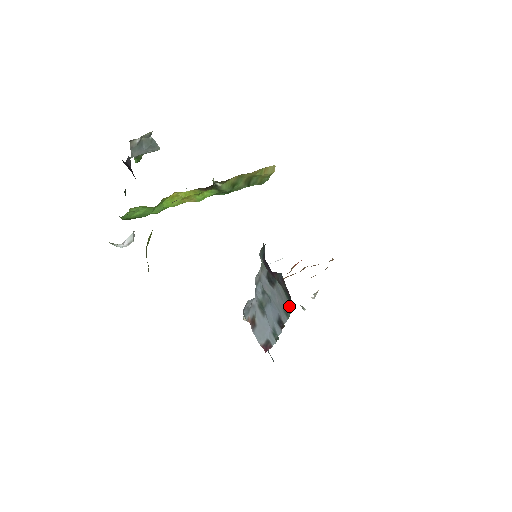
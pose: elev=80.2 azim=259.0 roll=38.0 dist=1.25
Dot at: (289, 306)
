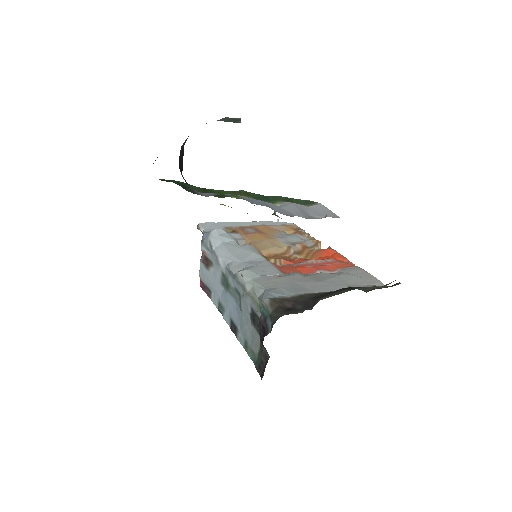
Dot at: (254, 355)
